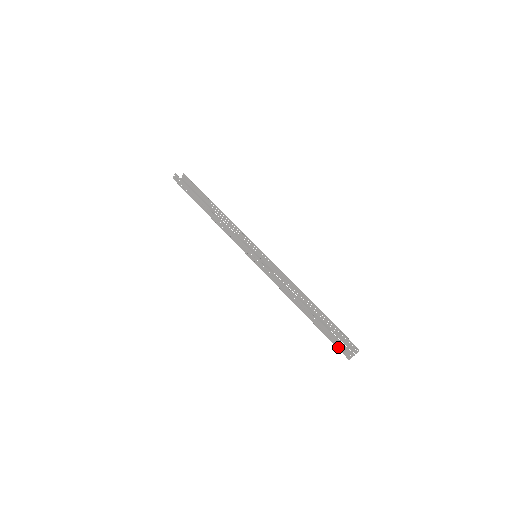
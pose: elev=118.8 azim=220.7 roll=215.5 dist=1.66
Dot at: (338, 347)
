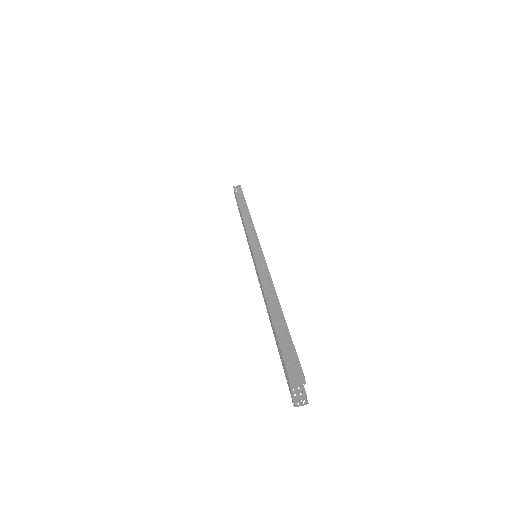
Dot at: (288, 363)
